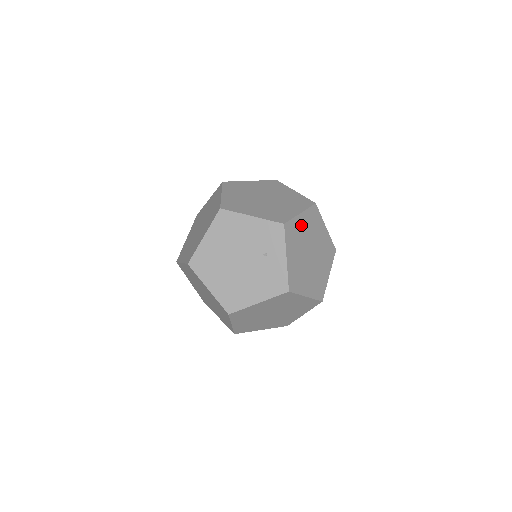
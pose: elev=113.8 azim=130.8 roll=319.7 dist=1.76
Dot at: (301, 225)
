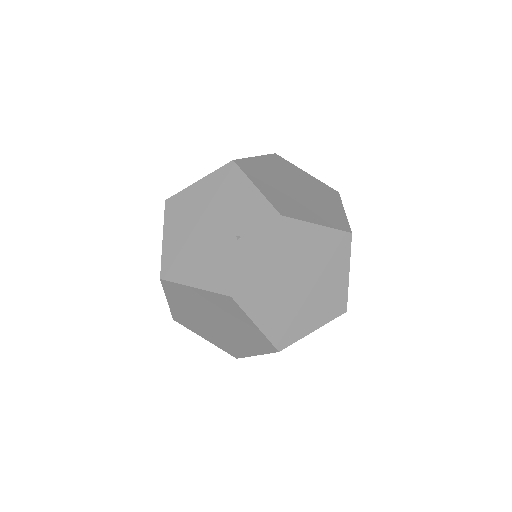
Dot at: (309, 238)
